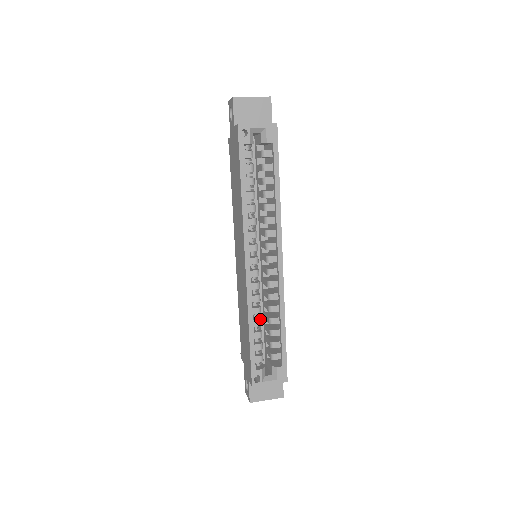
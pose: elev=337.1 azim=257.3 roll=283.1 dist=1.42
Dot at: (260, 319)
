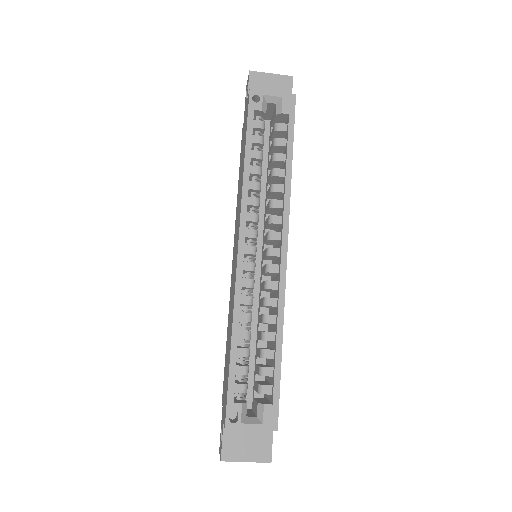
Dot at: occluded
